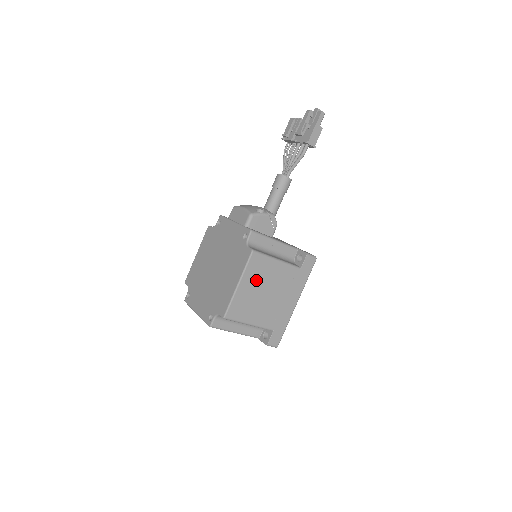
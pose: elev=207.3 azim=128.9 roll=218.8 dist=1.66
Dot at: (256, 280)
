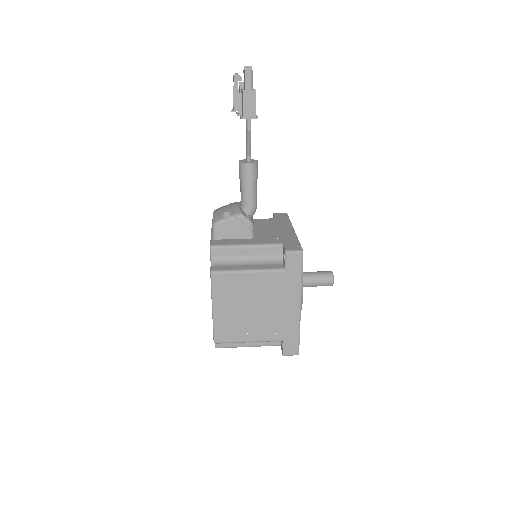
Dot at: (232, 299)
